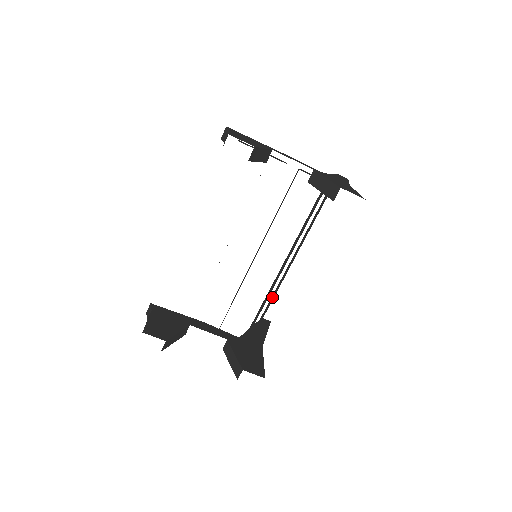
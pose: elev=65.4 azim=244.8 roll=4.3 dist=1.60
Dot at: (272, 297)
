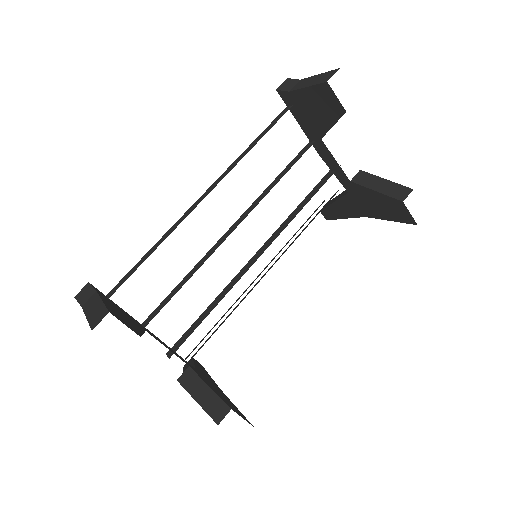
Dot at: occluded
